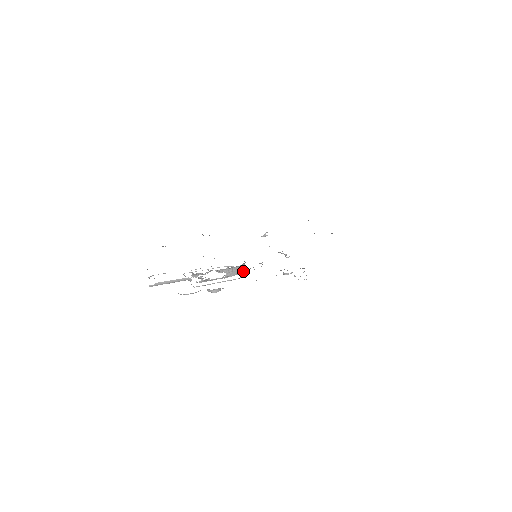
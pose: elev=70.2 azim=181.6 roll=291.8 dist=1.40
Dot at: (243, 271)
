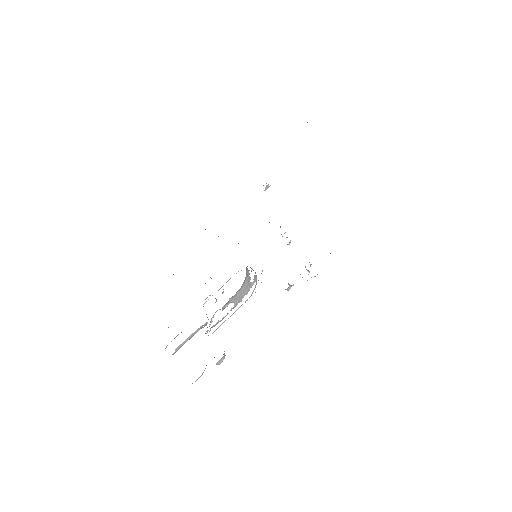
Dot at: (251, 284)
